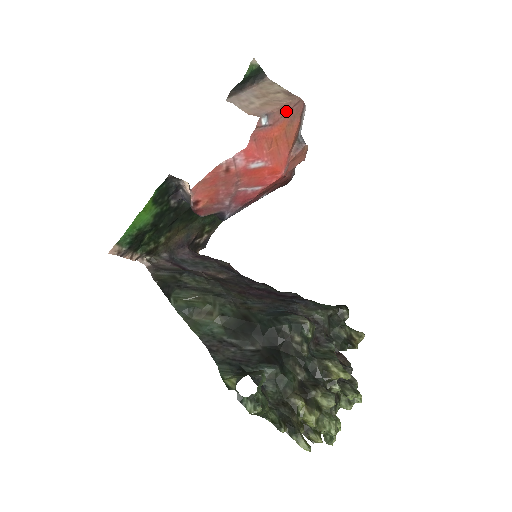
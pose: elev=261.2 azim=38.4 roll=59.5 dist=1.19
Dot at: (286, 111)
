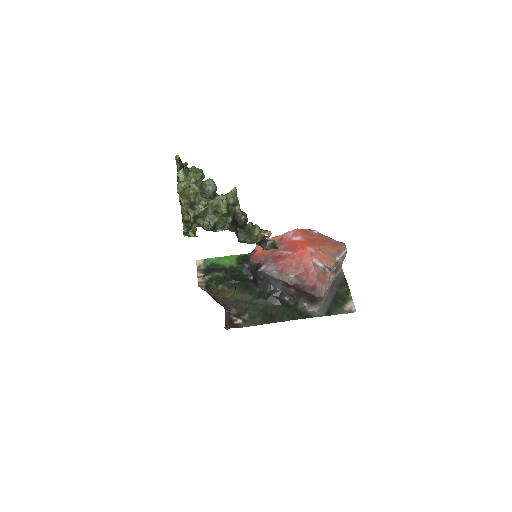
Dot at: (331, 239)
